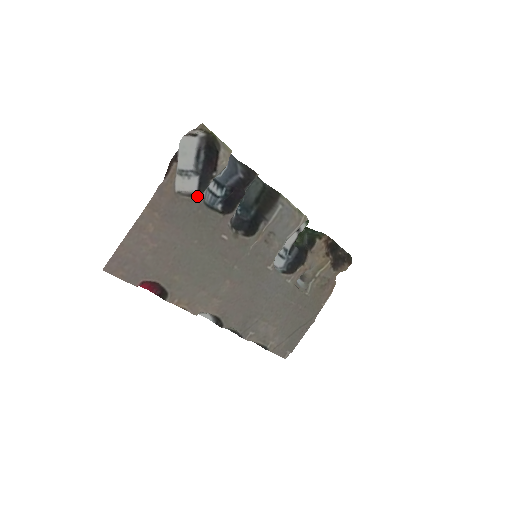
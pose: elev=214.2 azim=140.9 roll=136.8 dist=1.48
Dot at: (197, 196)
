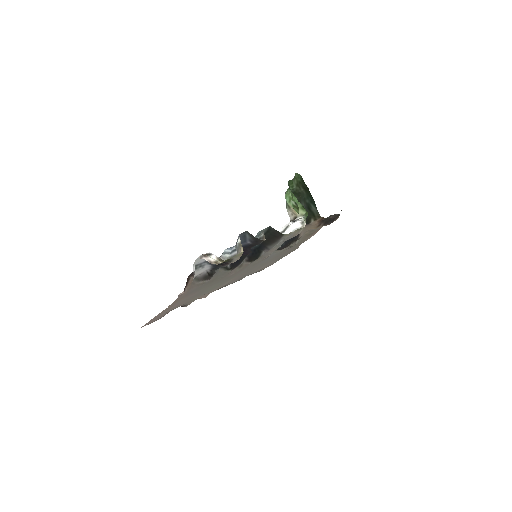
Dot at: (210, 277)
